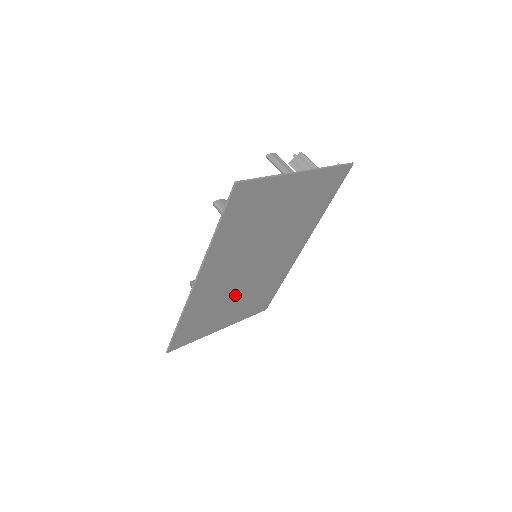
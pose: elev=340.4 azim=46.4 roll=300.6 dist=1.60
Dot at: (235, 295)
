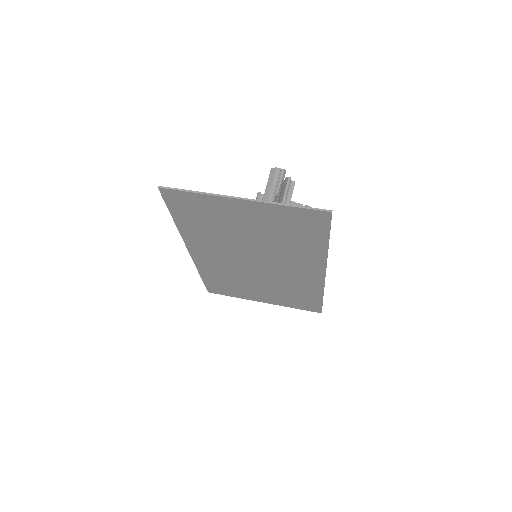
Dot at: (254, 280)
